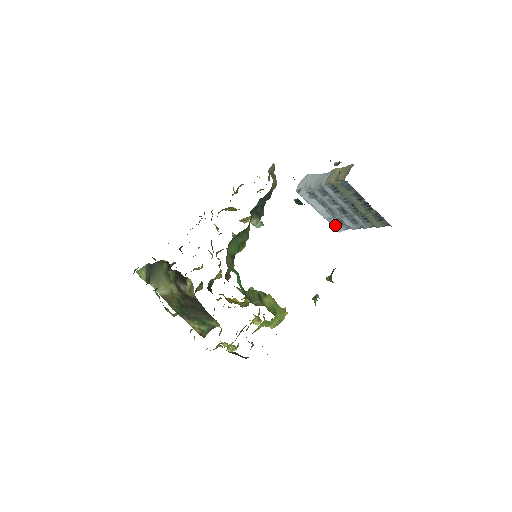
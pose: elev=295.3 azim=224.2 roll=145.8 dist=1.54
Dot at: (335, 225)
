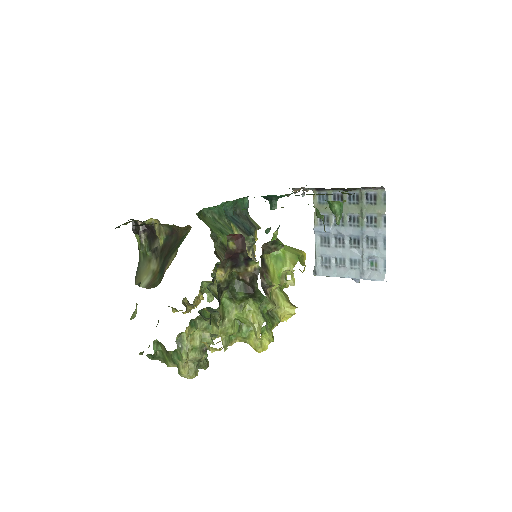
Dot at: (372, 276)
